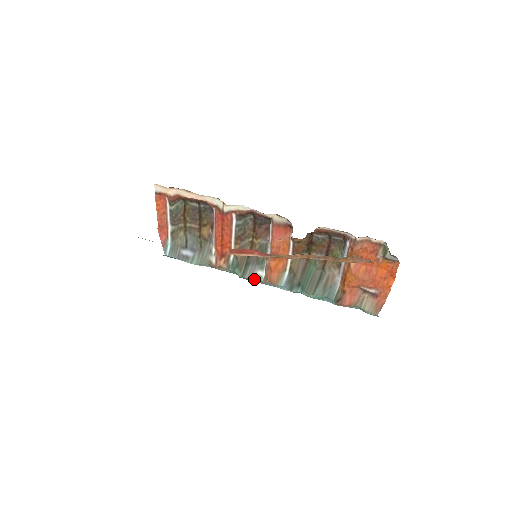
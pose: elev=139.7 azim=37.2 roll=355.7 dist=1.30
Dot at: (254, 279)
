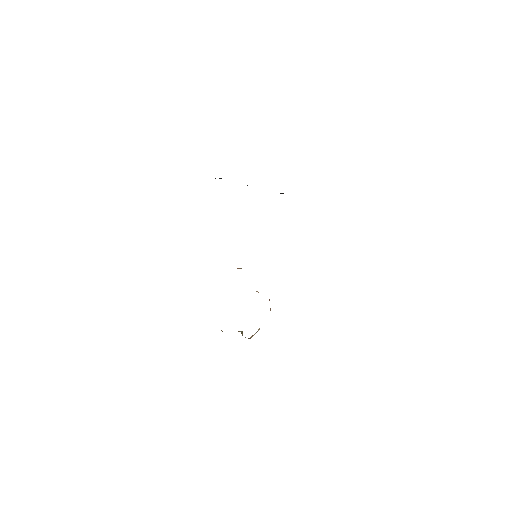
Dot at: occluded
